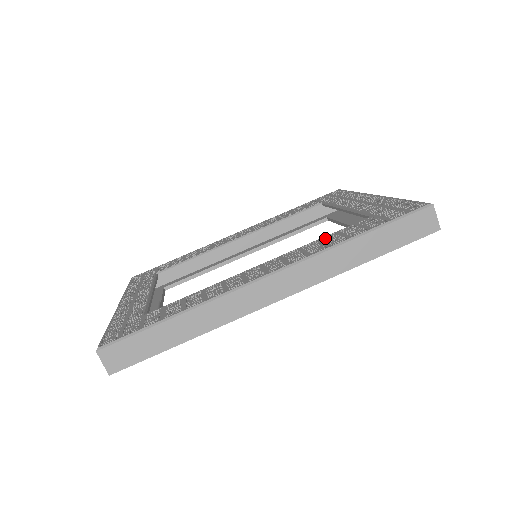
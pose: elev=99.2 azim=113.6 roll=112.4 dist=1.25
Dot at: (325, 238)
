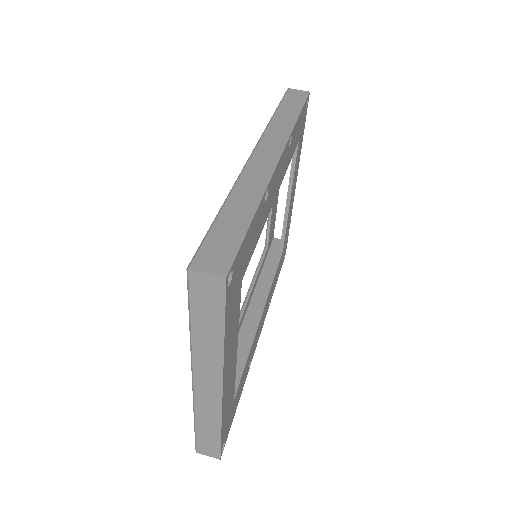
Dot at: occluded
